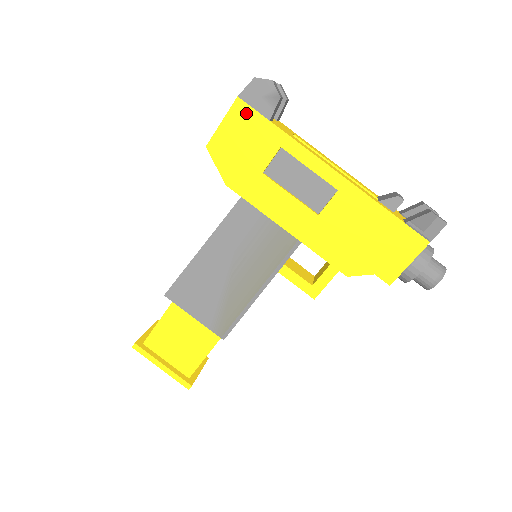
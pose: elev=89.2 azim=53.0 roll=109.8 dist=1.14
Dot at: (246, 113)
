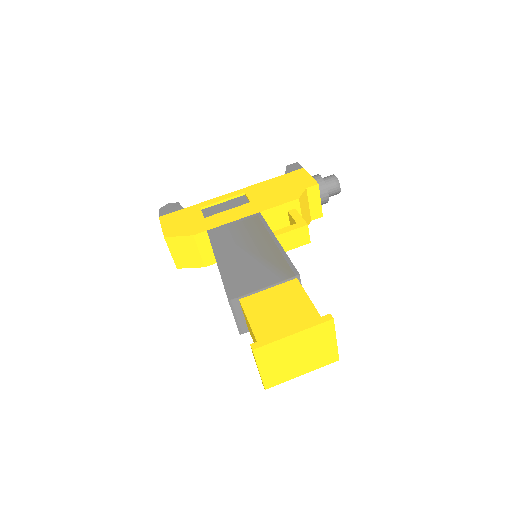
Dot at: (170, 216)
